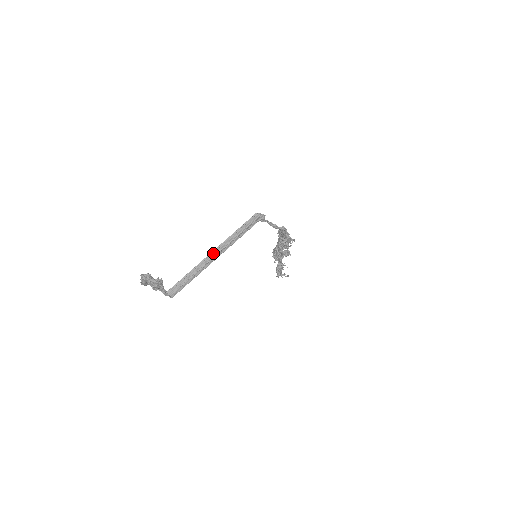
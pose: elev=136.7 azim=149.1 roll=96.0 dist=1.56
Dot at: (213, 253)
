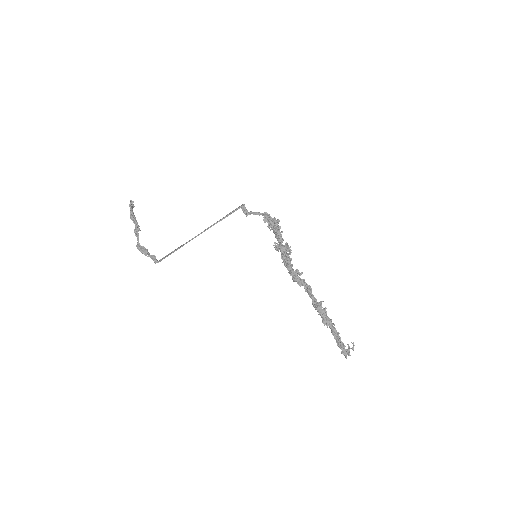
Dot at: occluded
